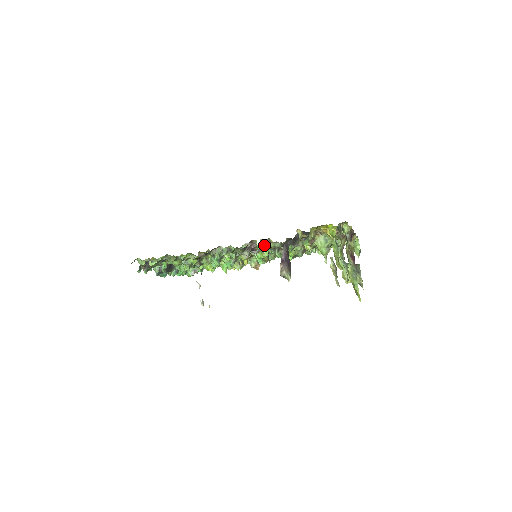
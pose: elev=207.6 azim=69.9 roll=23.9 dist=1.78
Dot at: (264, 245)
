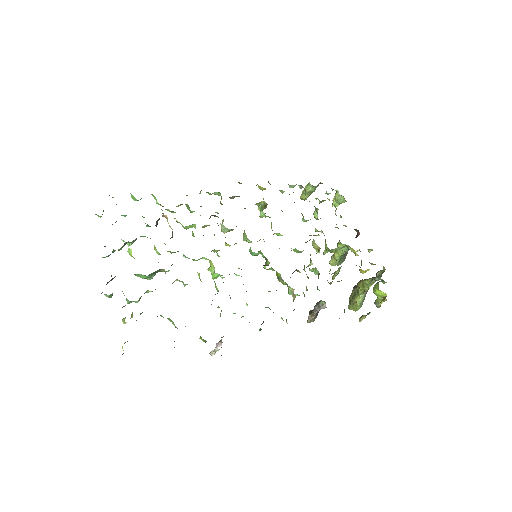
Dot at: occluded
